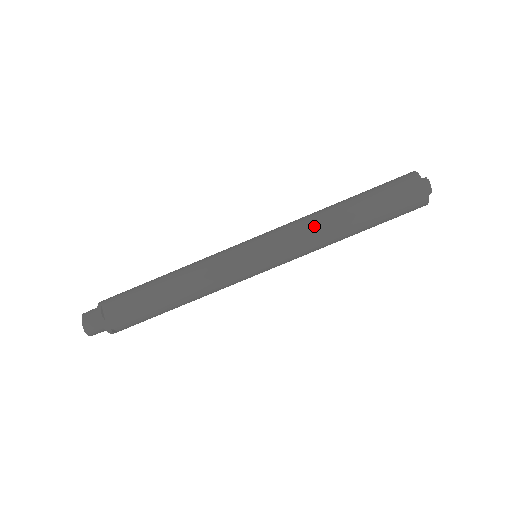
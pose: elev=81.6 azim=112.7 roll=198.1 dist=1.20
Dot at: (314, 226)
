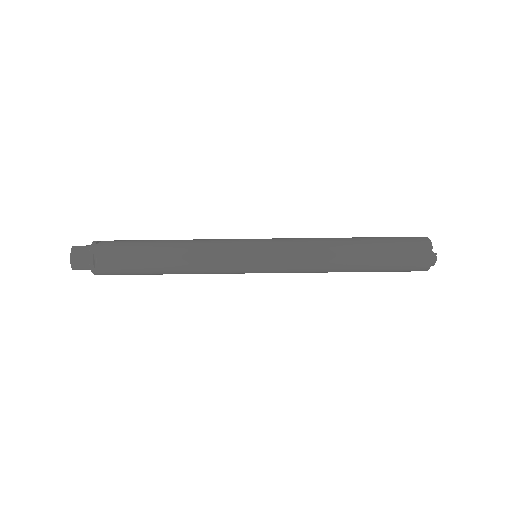
Dot at: (320, 259)
